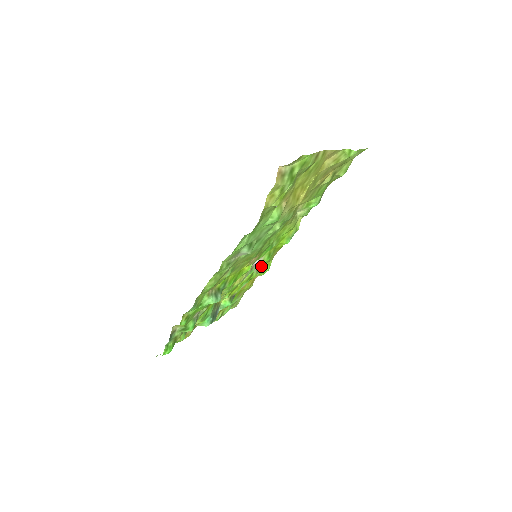
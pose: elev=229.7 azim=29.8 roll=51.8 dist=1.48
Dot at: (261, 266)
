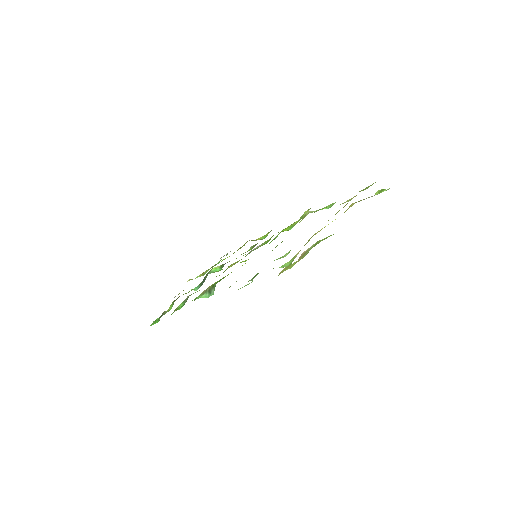
Dot at: occluded
